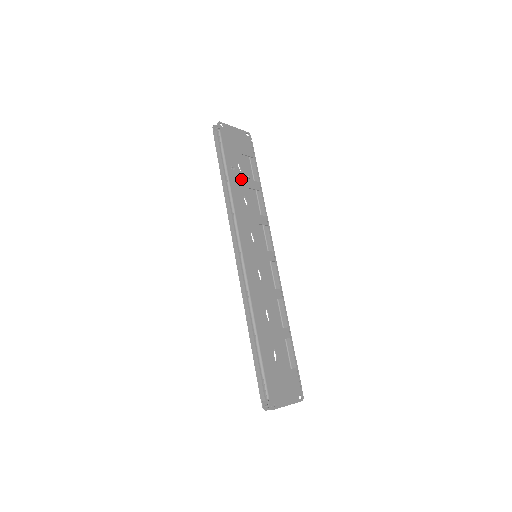
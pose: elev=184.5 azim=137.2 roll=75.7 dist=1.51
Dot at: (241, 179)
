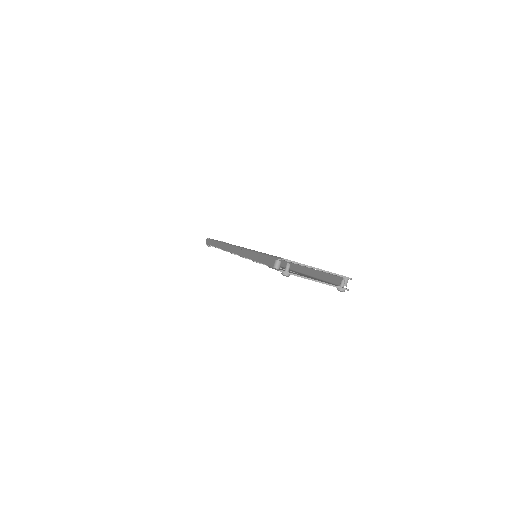
Dot at: occluded
